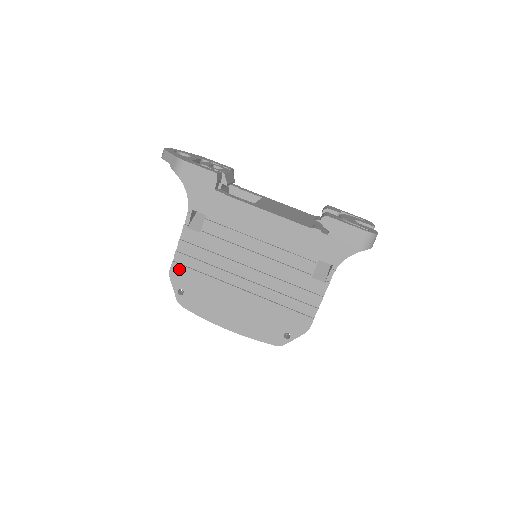
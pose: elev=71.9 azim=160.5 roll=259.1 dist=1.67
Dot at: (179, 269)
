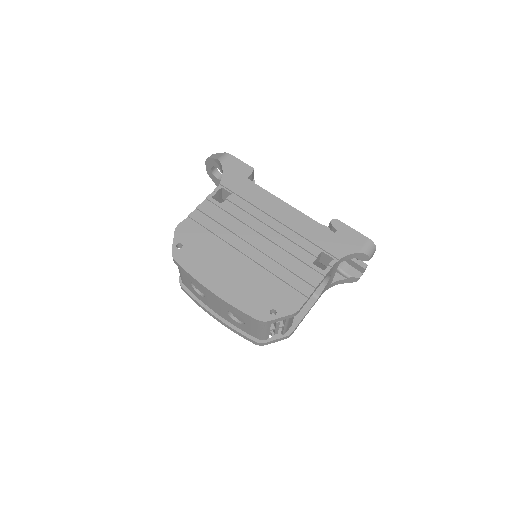
Dot at: (188, 226)
